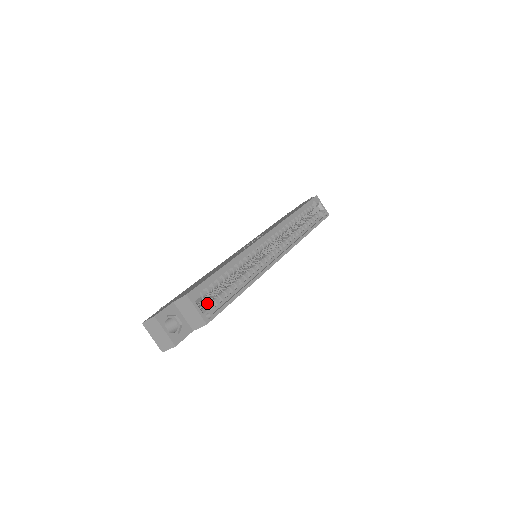
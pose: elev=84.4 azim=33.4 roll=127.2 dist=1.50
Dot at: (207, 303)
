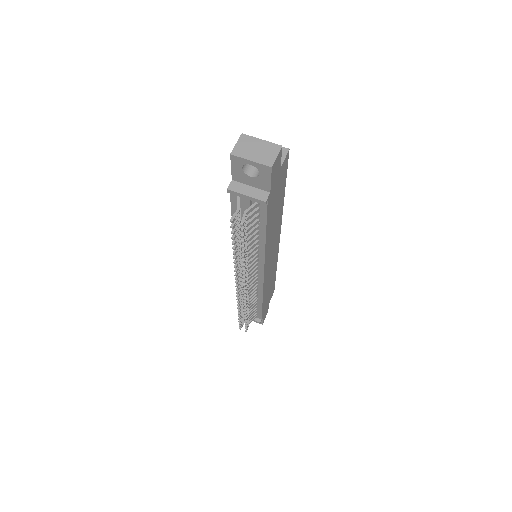
Dot at: occluded
